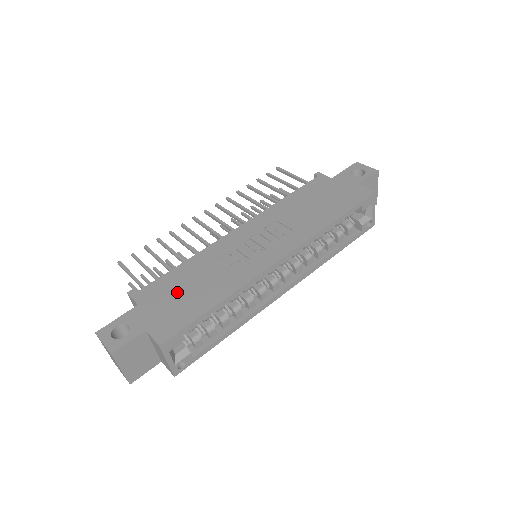
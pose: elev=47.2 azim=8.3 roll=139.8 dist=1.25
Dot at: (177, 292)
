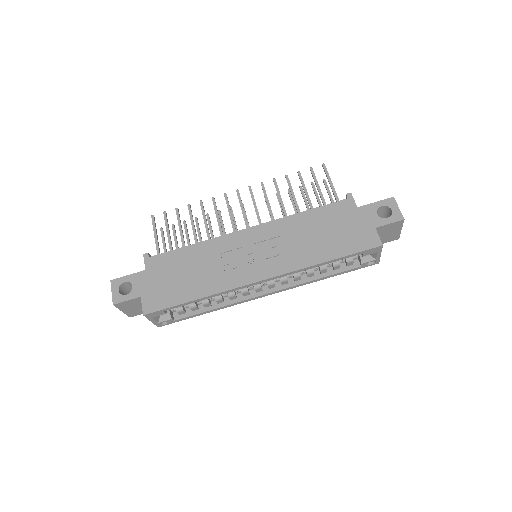
Dot at: (175, 273)
